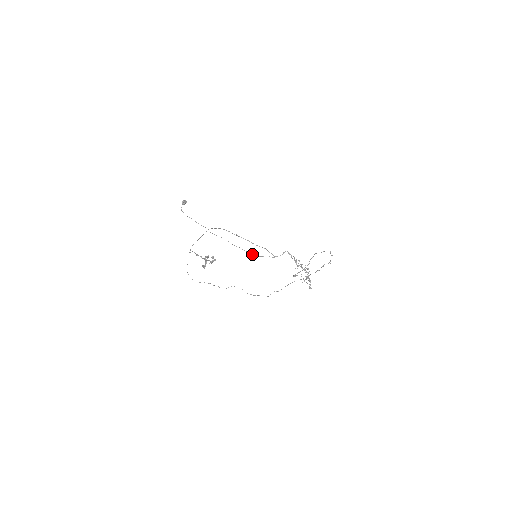
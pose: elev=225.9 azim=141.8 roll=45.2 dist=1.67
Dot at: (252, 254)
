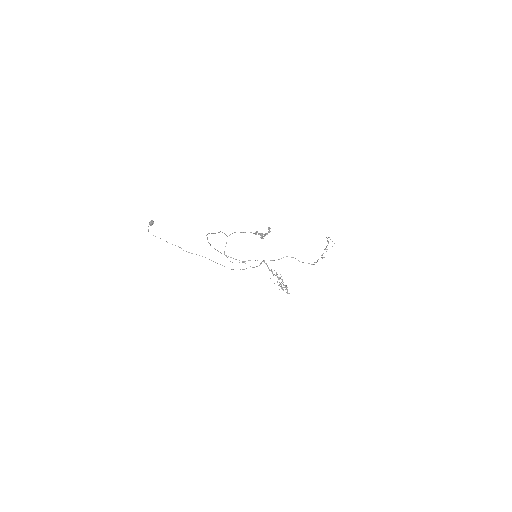
Dot at: occluded
